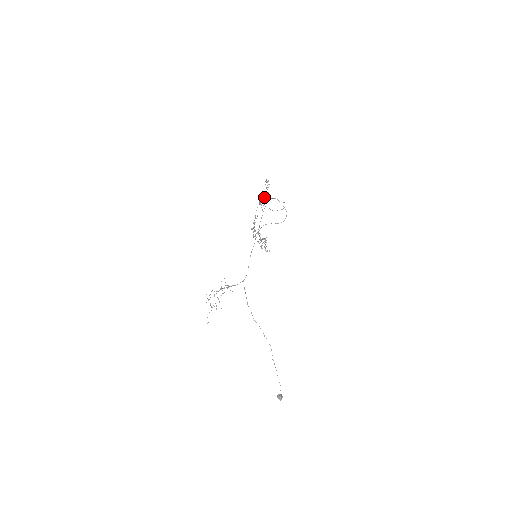
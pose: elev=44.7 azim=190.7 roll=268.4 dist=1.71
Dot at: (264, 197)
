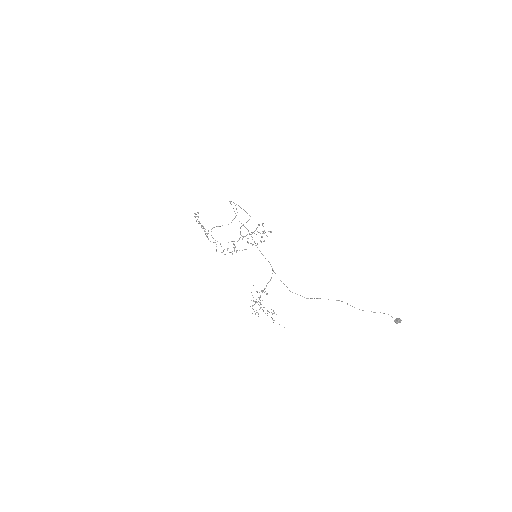
Dot at: occluded
